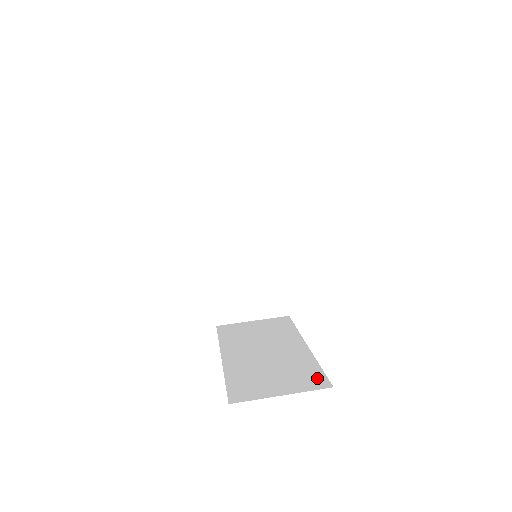
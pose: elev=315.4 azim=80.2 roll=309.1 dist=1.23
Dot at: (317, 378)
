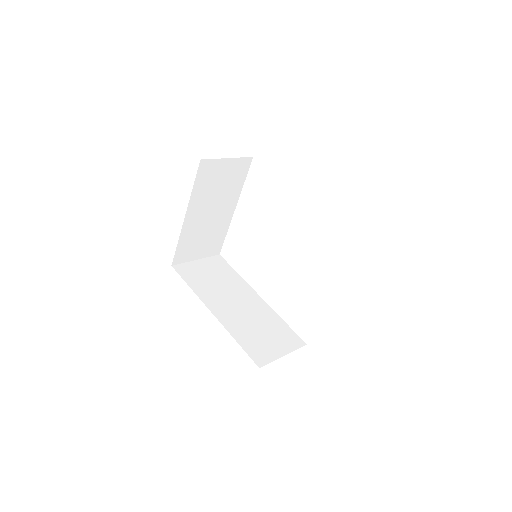
Dot at: occluded
